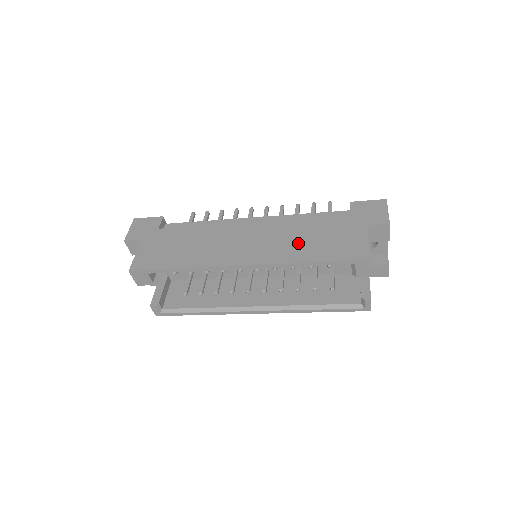
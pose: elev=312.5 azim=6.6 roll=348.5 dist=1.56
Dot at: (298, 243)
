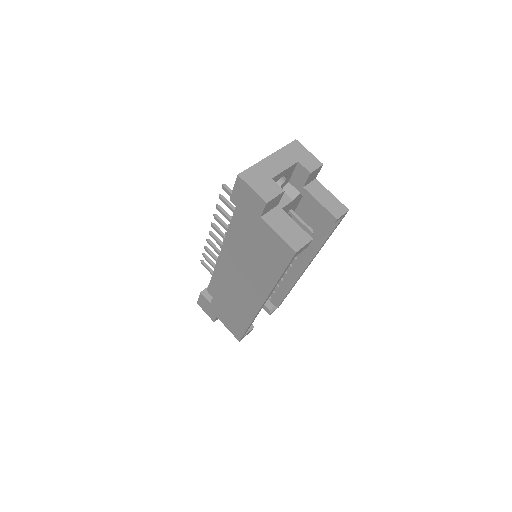
Dot at: (257, 267)
